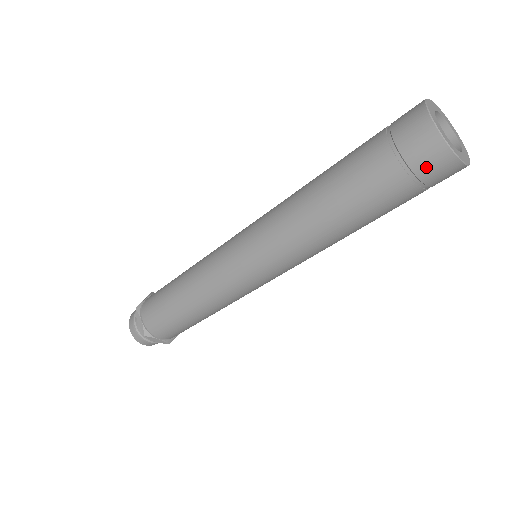
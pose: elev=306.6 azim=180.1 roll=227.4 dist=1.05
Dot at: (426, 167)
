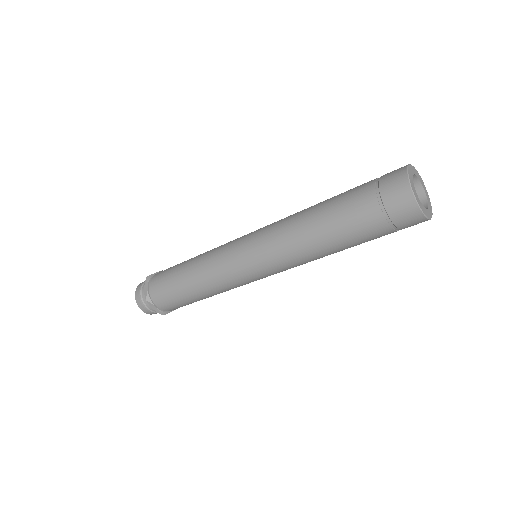
Dot at: (396, 210)
